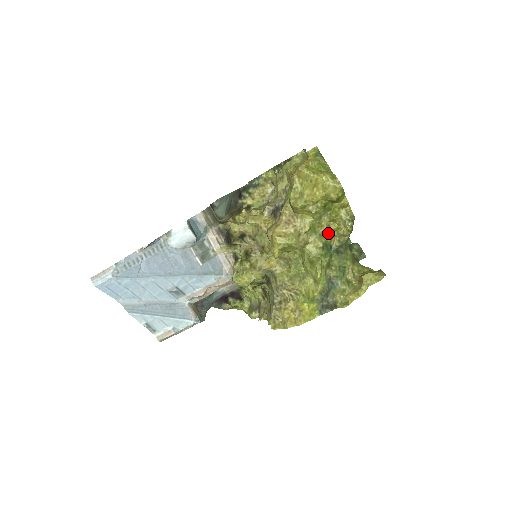
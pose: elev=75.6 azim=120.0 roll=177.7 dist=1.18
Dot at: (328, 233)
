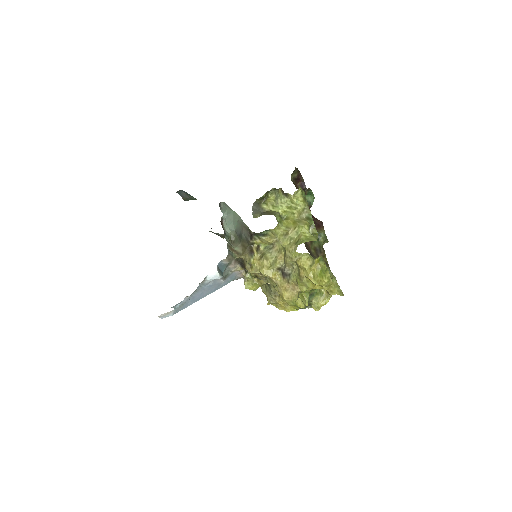
Dot at: occluded
